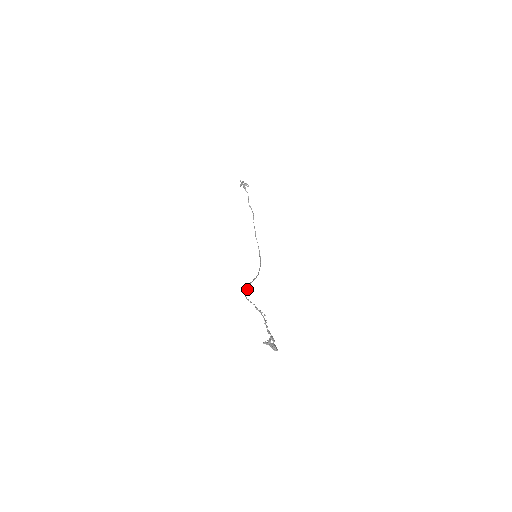
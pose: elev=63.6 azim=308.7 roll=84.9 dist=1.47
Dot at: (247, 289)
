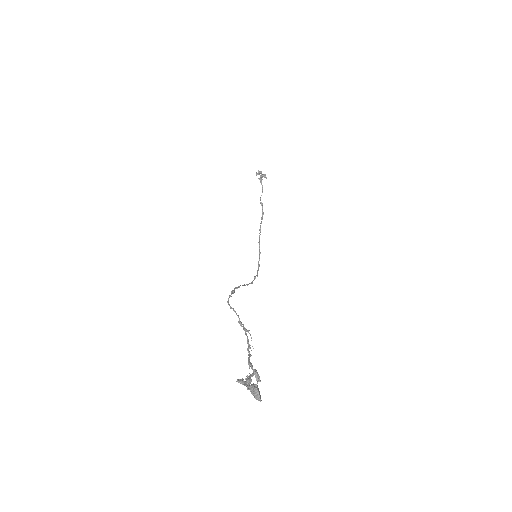
Dot at: (233, 291)
